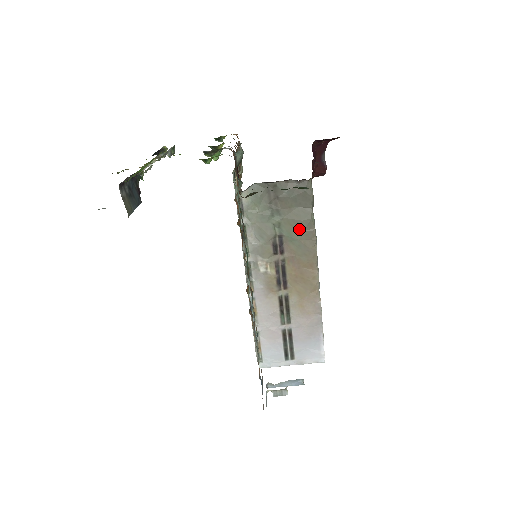
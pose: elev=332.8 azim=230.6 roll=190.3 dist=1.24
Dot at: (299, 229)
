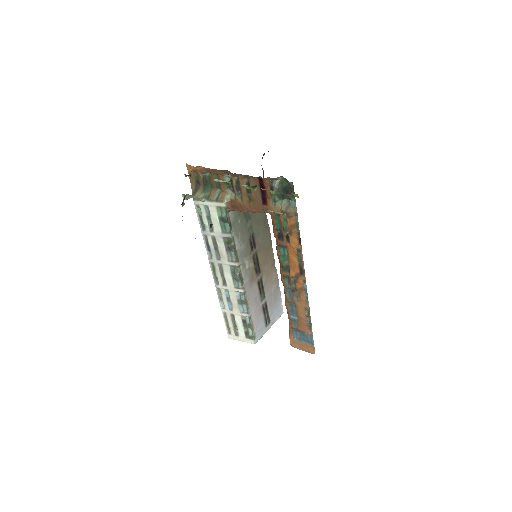
Dot at: (261, 224)
